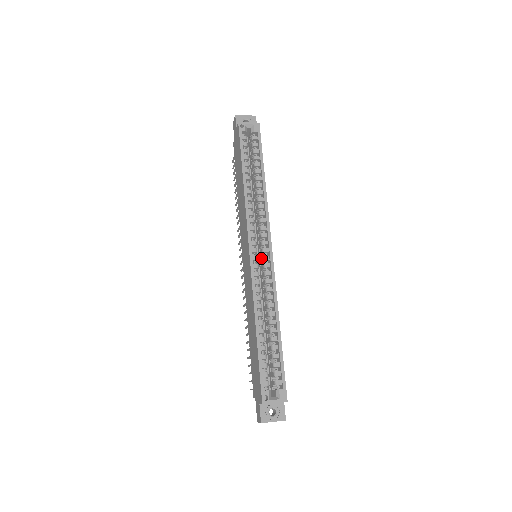
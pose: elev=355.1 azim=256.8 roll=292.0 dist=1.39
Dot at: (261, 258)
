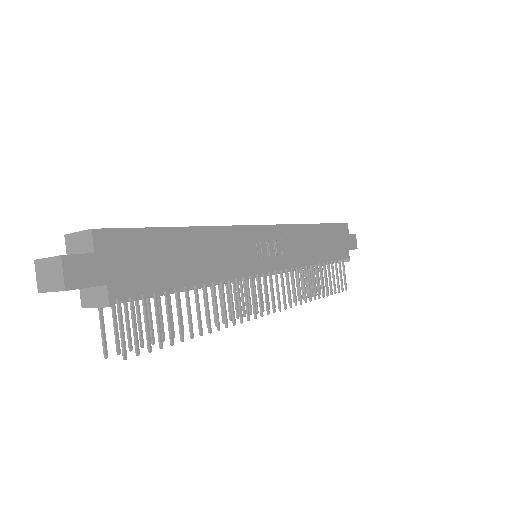
Dot at: occluded
